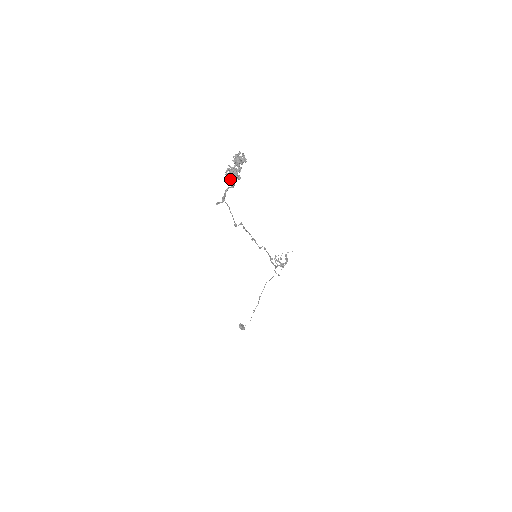
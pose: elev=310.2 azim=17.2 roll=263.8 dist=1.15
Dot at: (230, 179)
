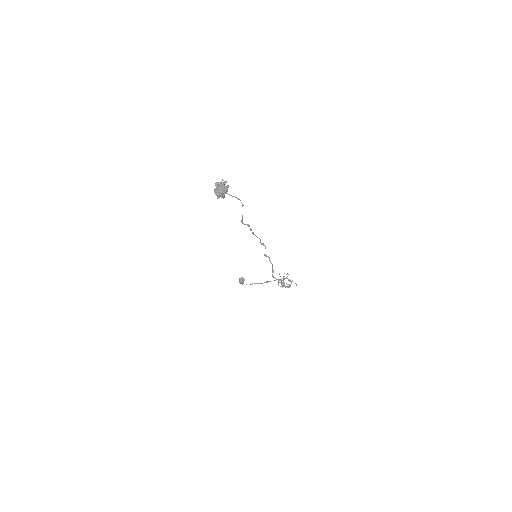
Dot at: occluded
